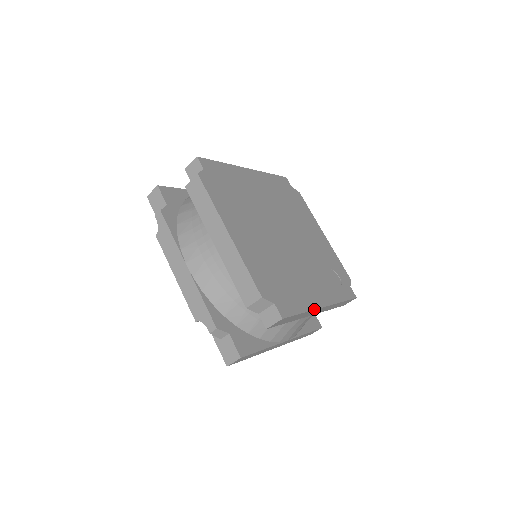
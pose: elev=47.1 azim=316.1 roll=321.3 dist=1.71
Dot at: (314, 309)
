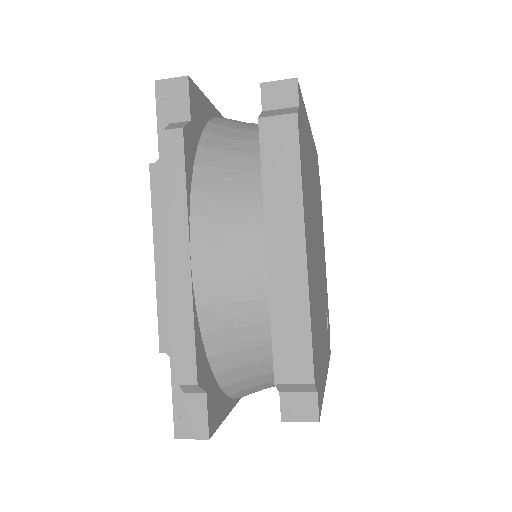
Dot at: occluded
